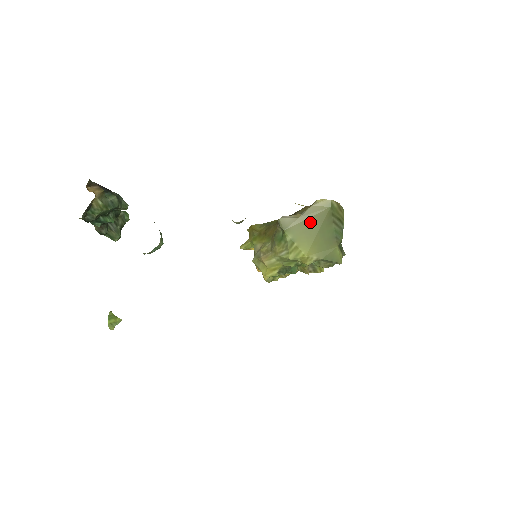
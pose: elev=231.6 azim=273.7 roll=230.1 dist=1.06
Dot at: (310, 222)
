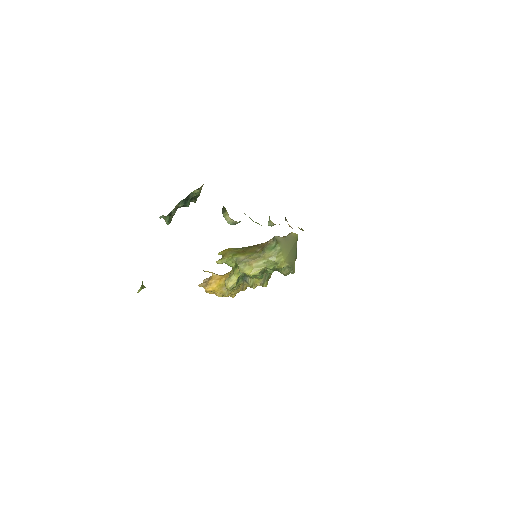
Dot at: (289, 242)
